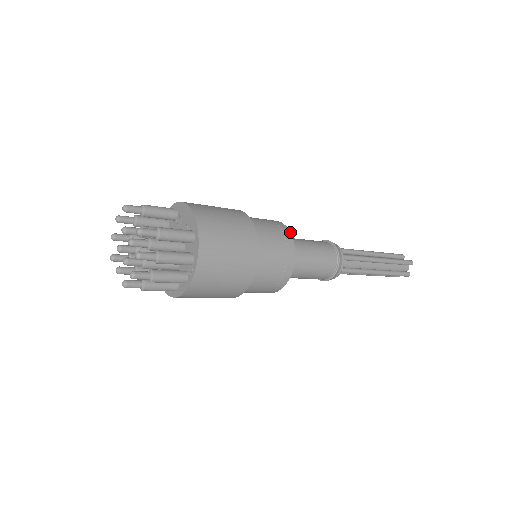
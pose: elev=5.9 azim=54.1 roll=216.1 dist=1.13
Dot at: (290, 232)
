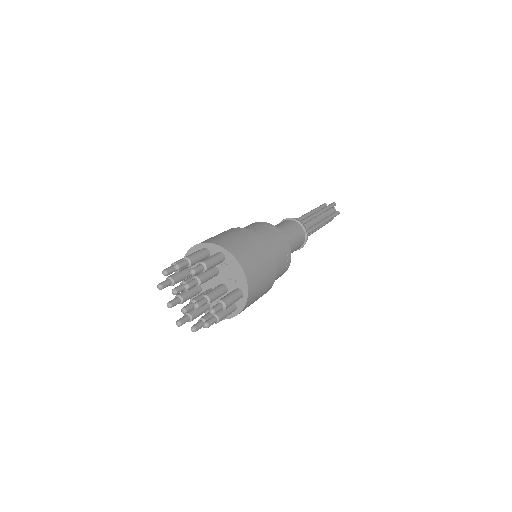
Dot at: occluded
